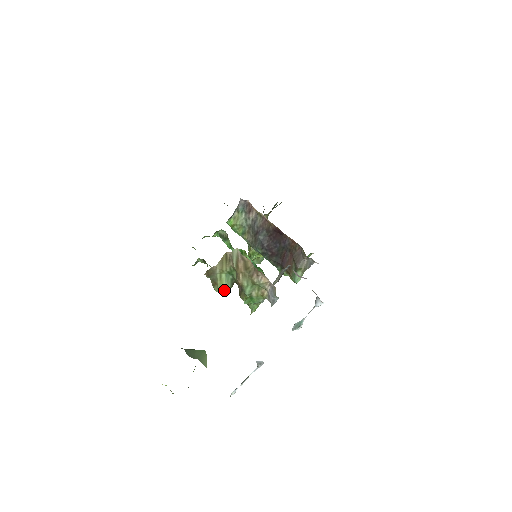
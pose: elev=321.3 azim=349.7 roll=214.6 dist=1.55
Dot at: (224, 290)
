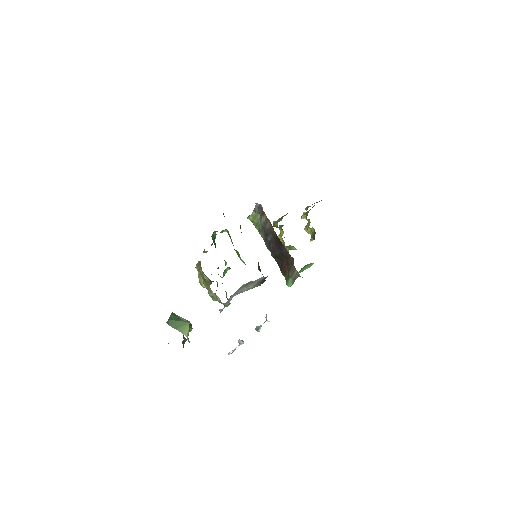
Dot at: (203, 285)
